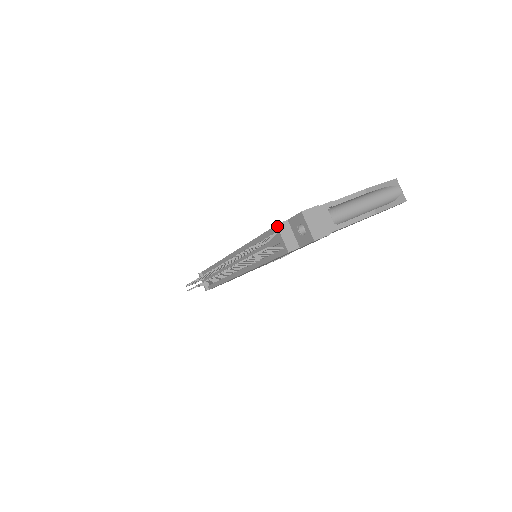
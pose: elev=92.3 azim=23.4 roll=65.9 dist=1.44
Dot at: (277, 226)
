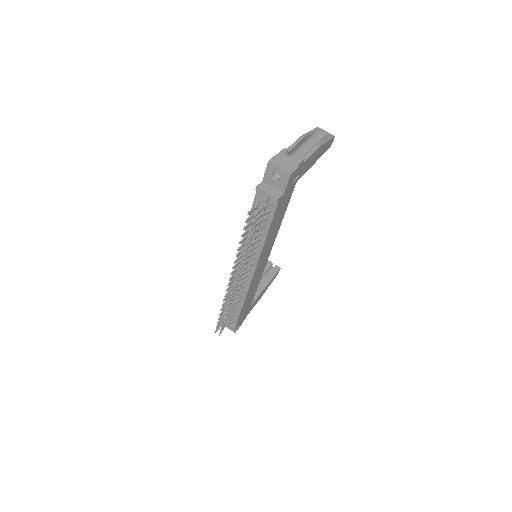
Dot at: (258, 187)
